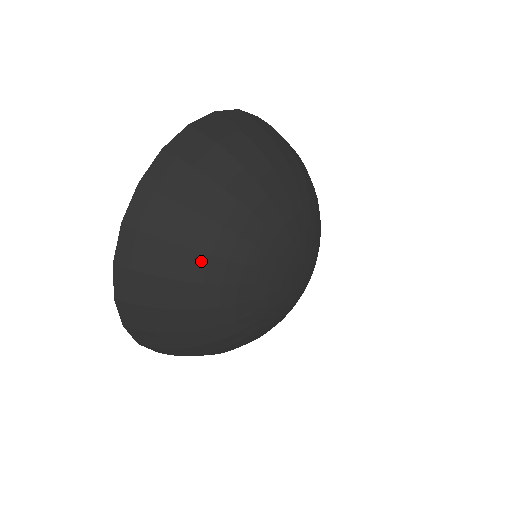
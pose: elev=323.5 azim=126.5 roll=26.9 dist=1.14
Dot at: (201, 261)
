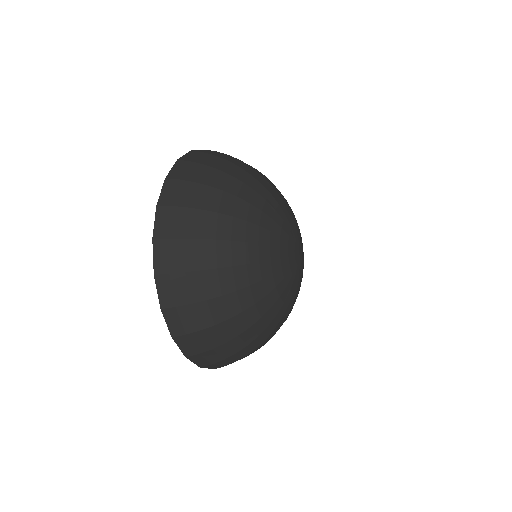
Dot at: (231, 200)
